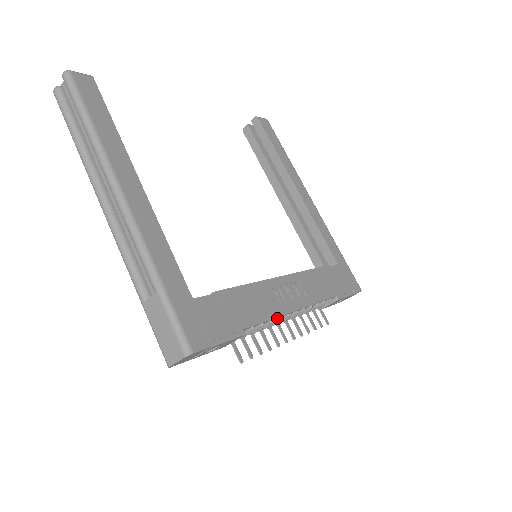
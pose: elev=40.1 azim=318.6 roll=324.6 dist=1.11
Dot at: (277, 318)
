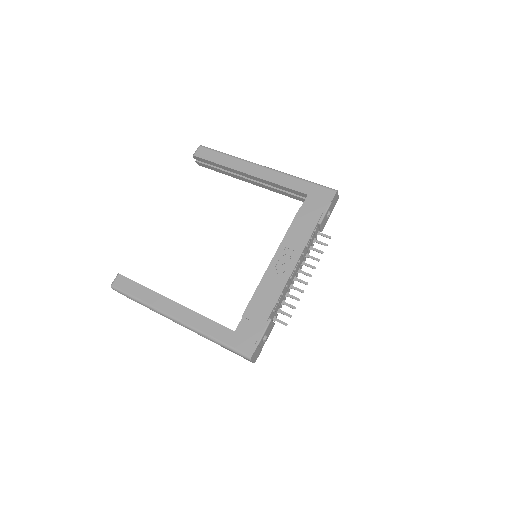
Dot at: (285, 287)
